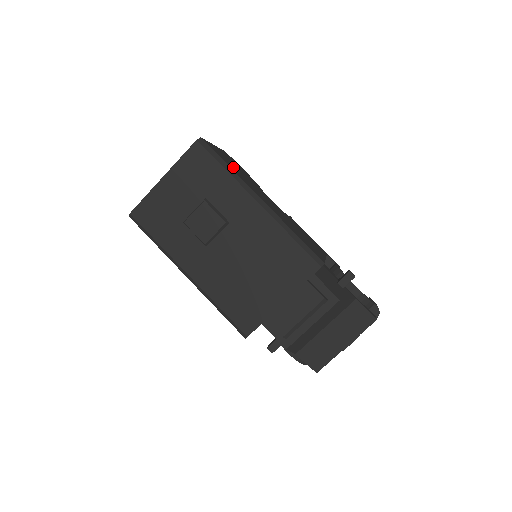
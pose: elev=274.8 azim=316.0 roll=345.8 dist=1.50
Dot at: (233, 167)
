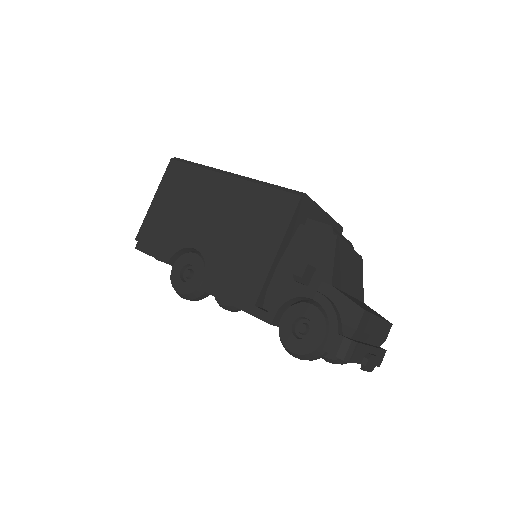
Dot at: occluded
